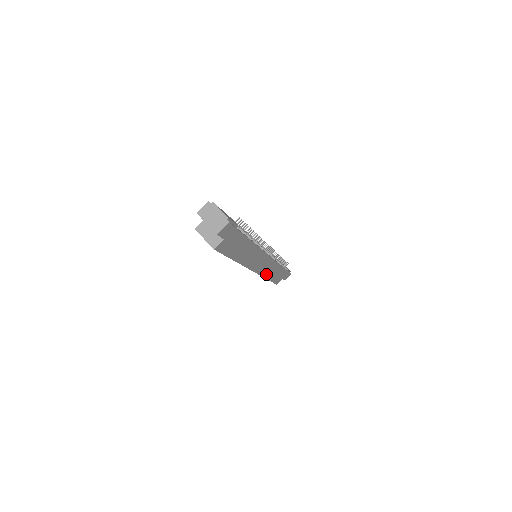
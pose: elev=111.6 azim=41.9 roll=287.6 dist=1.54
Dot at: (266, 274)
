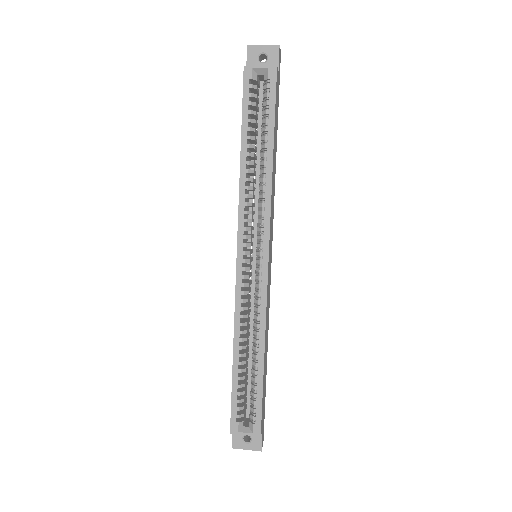
Dot at: (265, 323)
